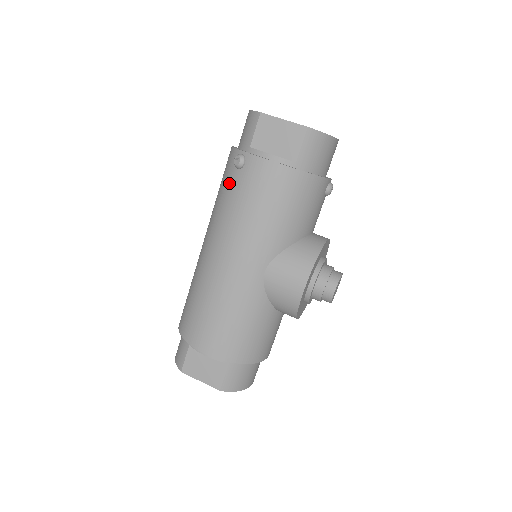
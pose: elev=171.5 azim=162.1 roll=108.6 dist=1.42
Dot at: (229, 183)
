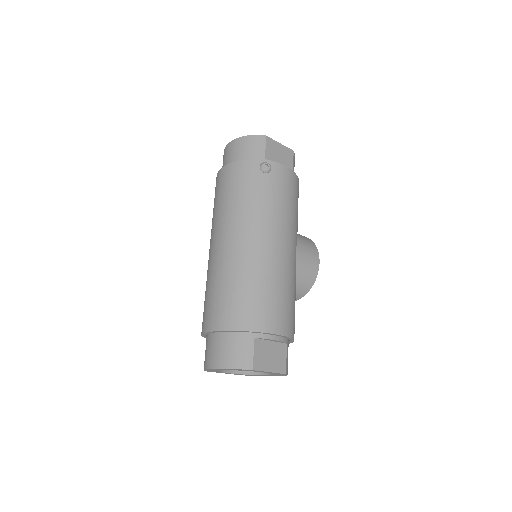
Dot at: (259, 184)
